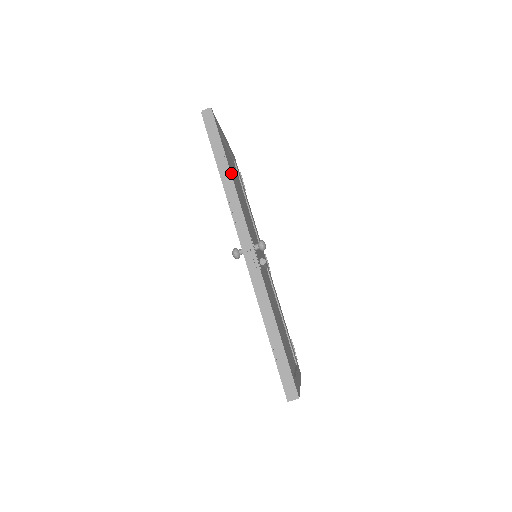
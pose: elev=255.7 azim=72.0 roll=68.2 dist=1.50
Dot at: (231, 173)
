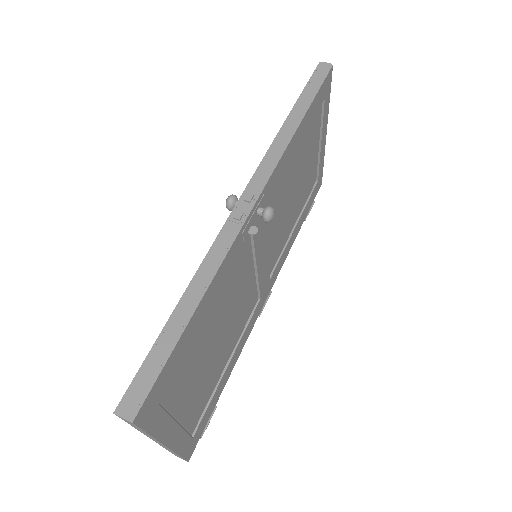
Dot at: (301, 126)
